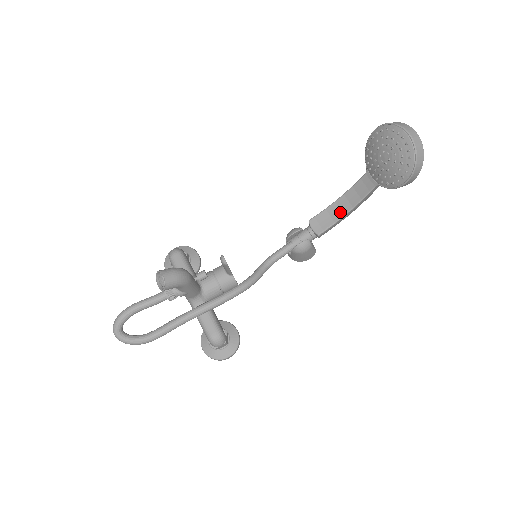
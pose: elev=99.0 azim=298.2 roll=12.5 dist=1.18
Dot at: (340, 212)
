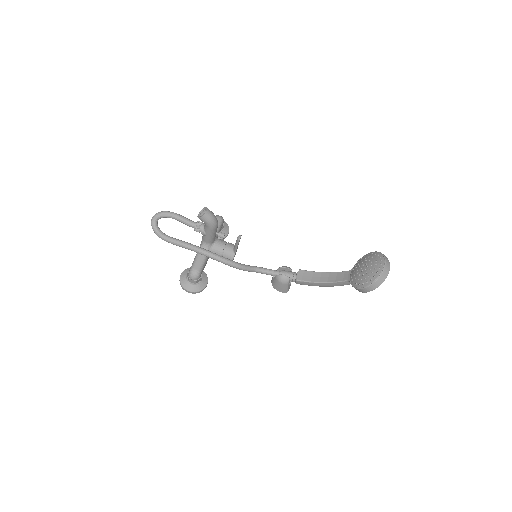
Dot at: (319, 279)
